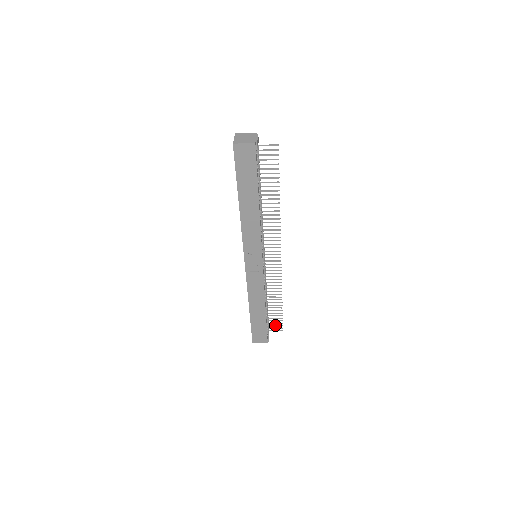
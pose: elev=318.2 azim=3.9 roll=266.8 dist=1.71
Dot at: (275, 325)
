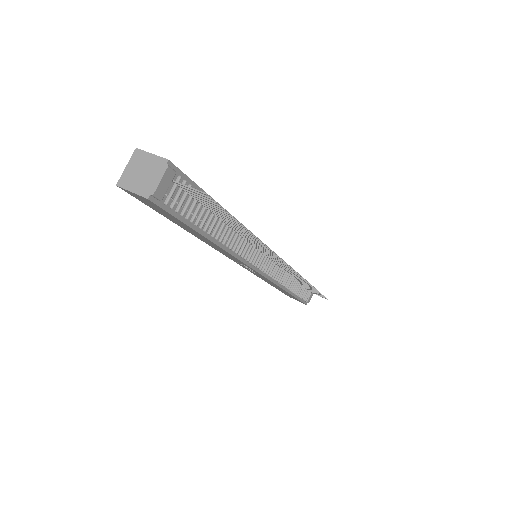
Dot at: (316, 293)
